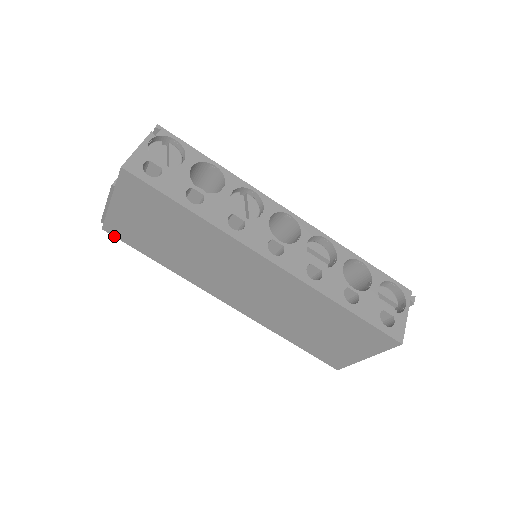
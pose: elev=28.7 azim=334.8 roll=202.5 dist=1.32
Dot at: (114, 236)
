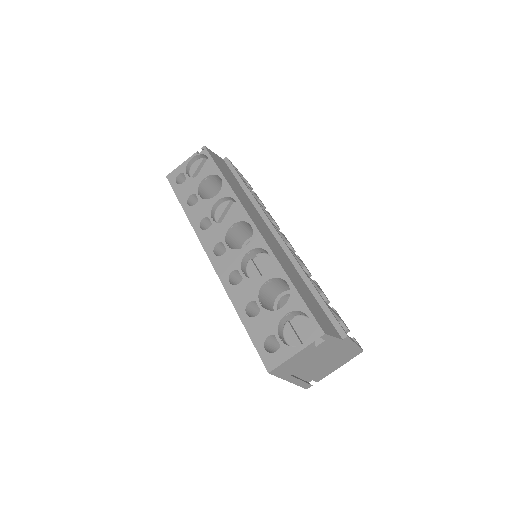
Dot at: occluded
